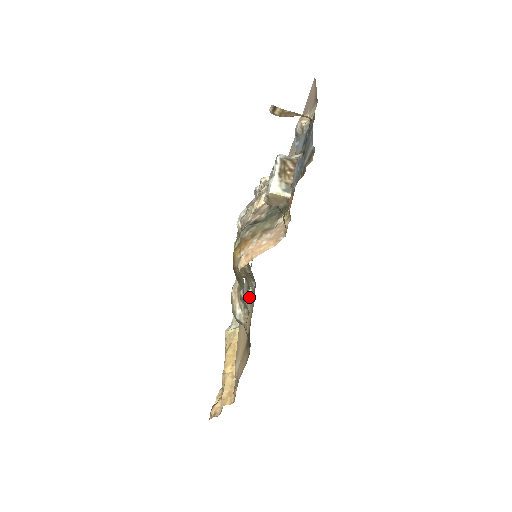
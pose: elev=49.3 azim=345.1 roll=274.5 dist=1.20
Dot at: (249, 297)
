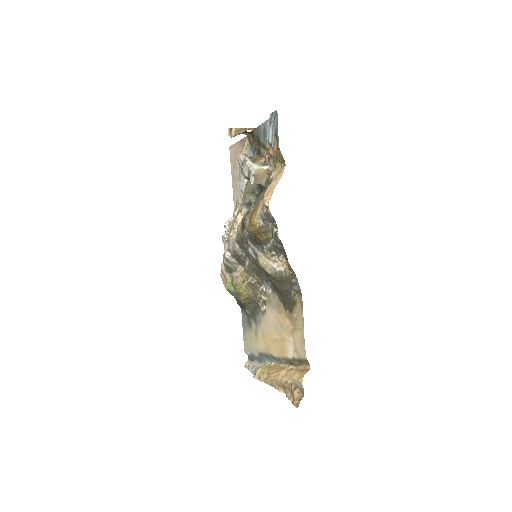
Dot at: (264, 305)
